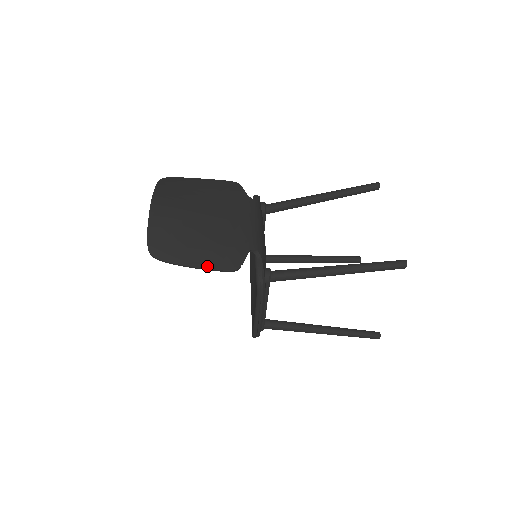
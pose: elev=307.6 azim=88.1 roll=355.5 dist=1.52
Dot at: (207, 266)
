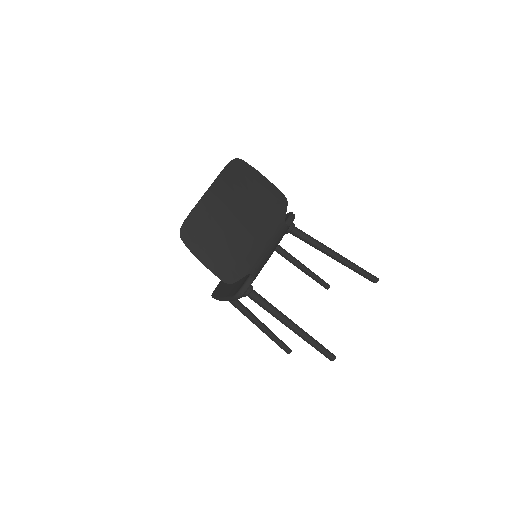
Dot at: (211, 268)
